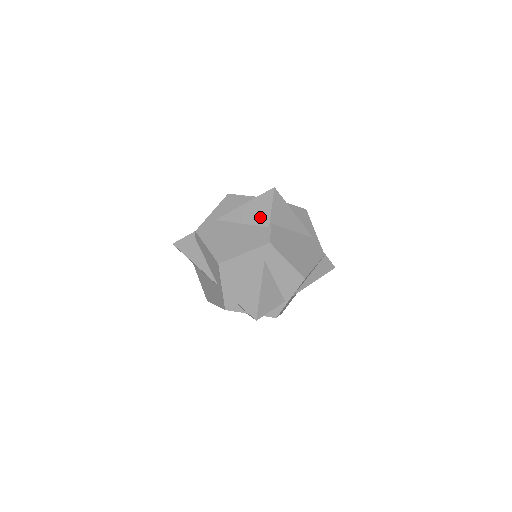
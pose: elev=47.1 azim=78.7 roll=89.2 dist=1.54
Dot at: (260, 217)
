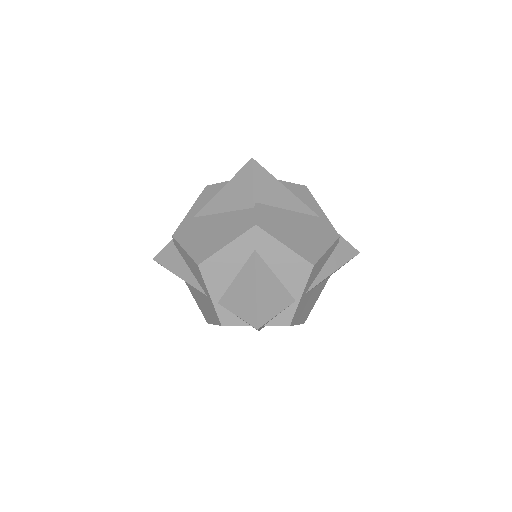
Dot at: (241, 198)
